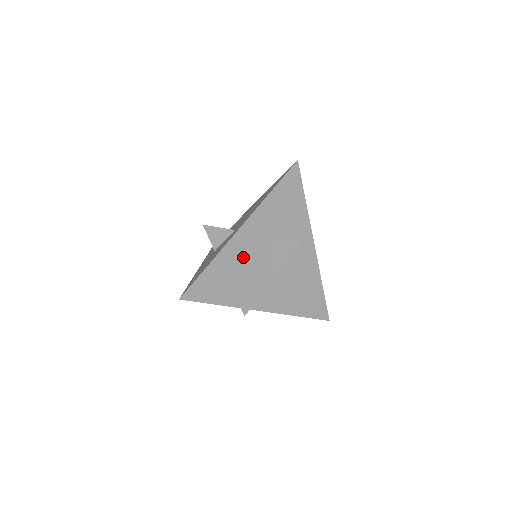
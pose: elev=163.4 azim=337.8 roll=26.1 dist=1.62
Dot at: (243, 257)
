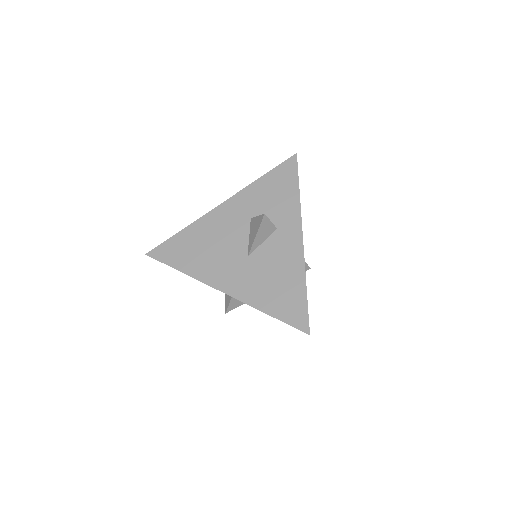
Dot at: (215, 232)
